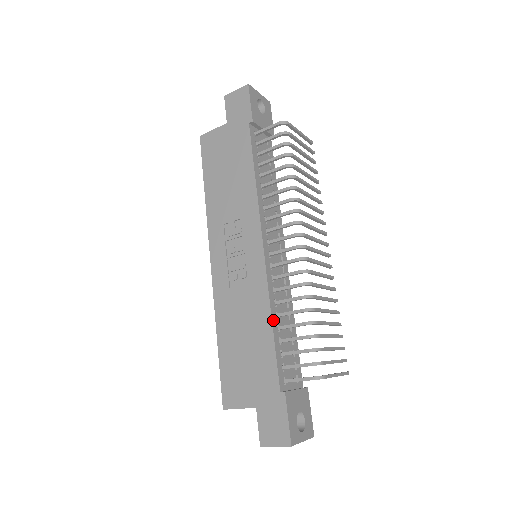
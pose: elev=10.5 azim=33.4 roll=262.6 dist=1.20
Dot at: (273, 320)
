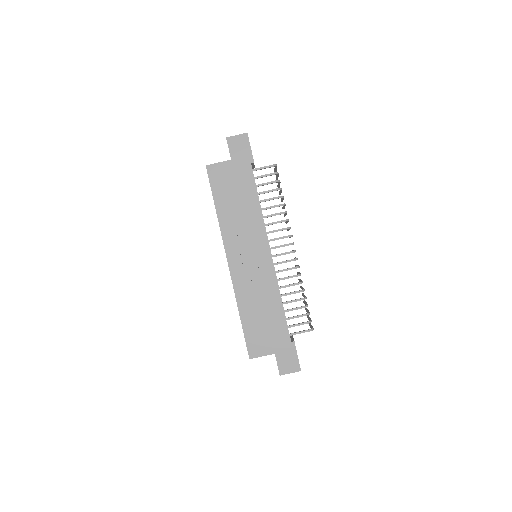
Dot at: (281, 299)
